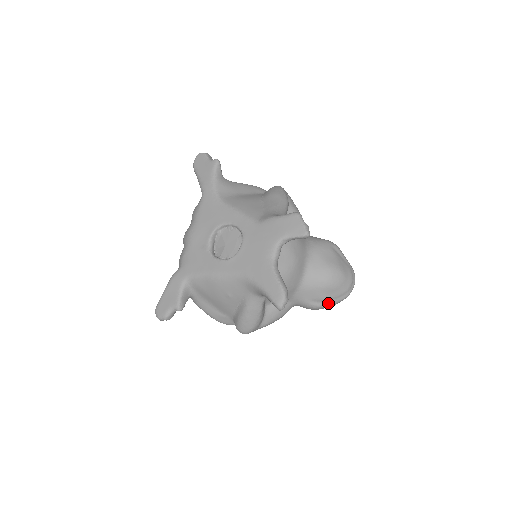
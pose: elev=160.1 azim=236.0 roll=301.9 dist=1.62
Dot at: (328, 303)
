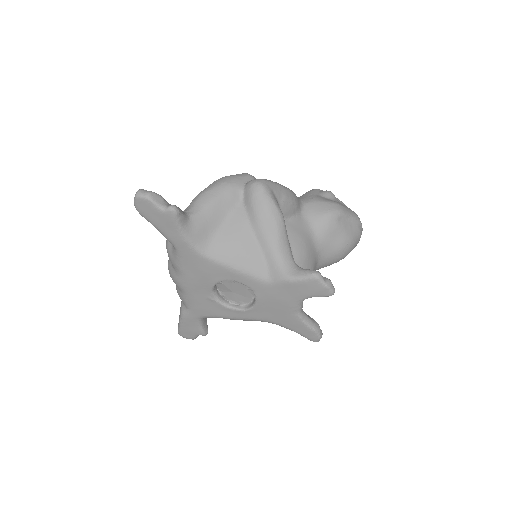
Dot at: occluded
